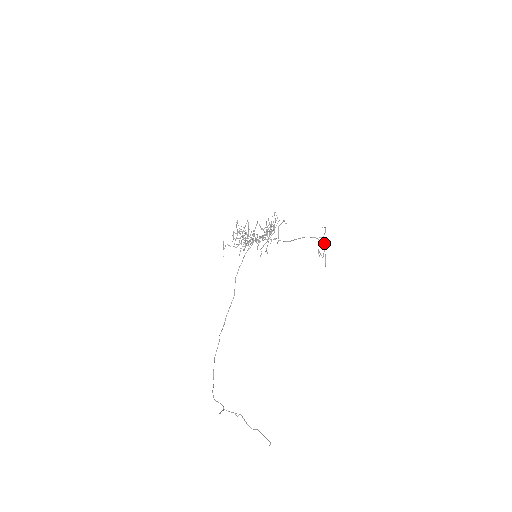
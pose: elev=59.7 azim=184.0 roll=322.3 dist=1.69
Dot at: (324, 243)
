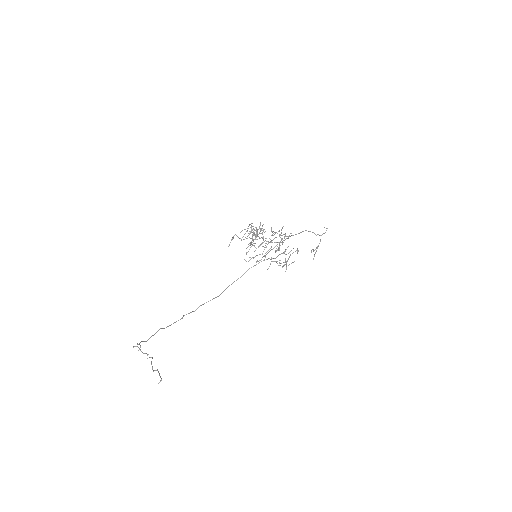
Dot at: (320, 240)
